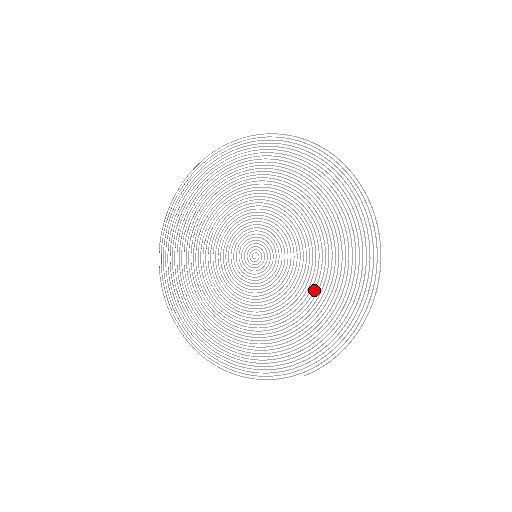
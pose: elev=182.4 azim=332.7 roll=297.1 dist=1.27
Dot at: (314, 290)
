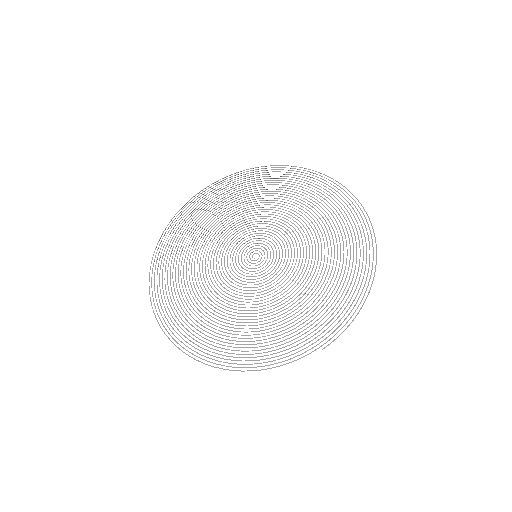
Dot at: (318, 271)
